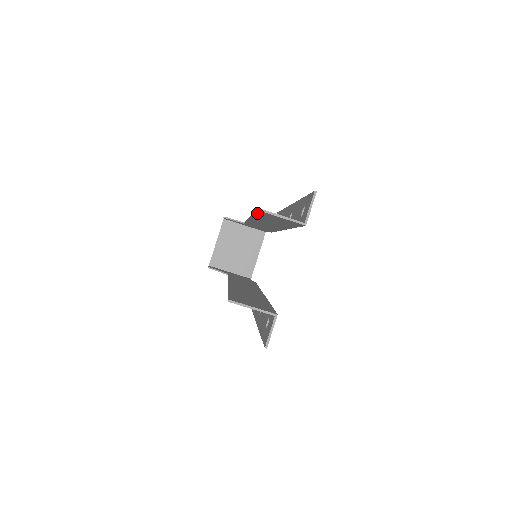
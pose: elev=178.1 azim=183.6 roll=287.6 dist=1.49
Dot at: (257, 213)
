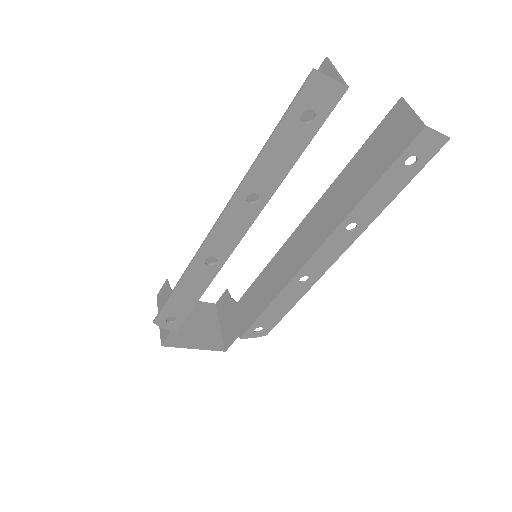
Dot at: (376, 131)
